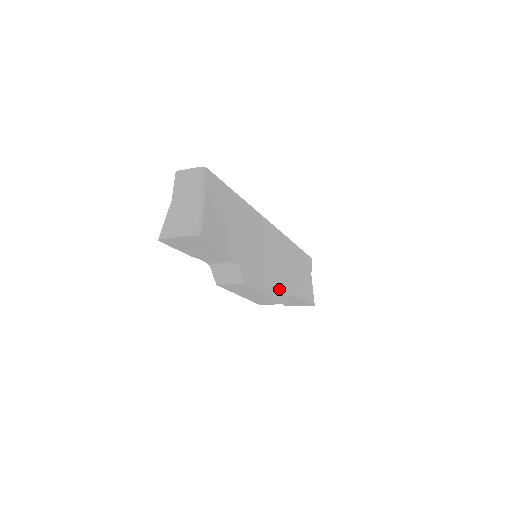
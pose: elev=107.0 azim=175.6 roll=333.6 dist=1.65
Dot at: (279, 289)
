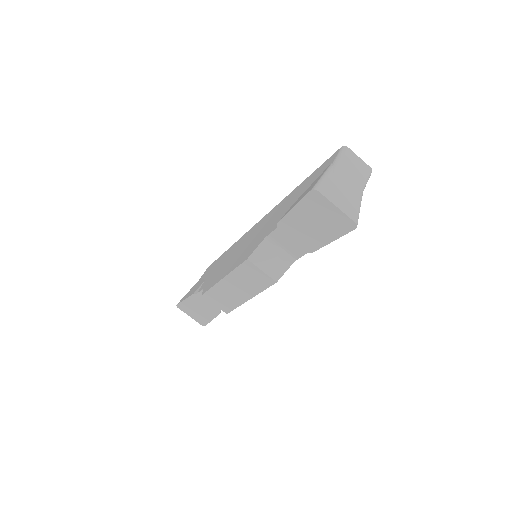
Dot at: occluded
